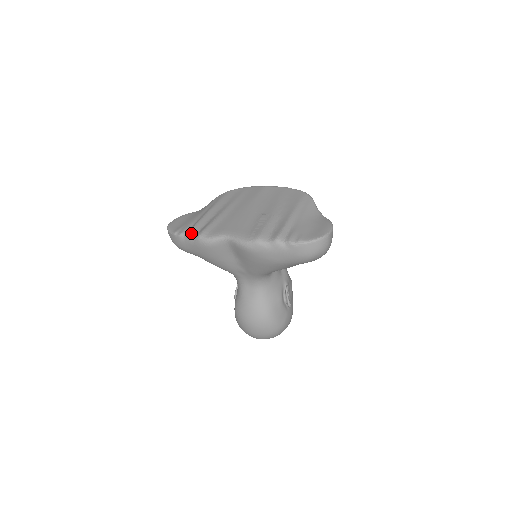
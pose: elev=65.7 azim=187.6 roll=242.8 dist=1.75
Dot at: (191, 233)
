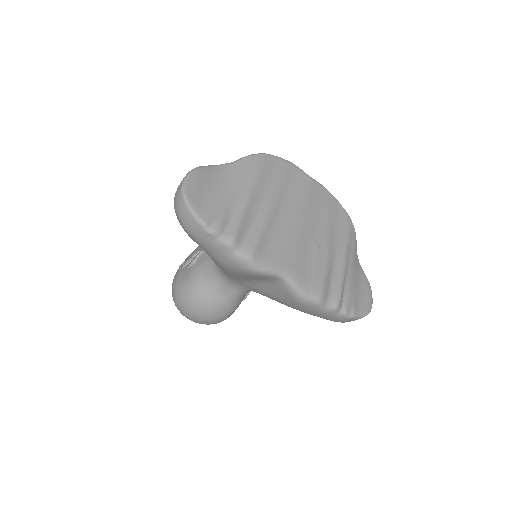
Dot at: (235, 243)
